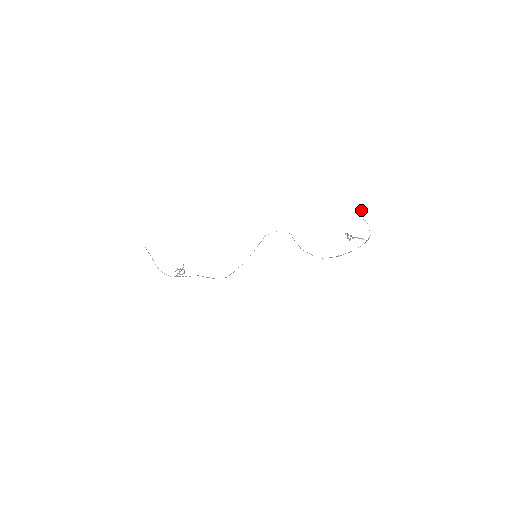
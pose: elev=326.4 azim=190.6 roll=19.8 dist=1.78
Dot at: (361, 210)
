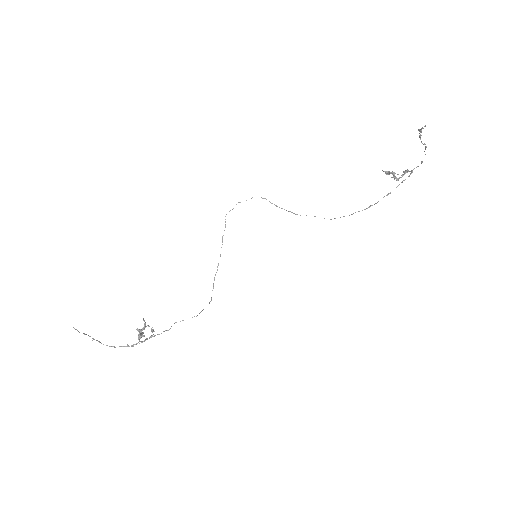
Dot at: (421, 131)
